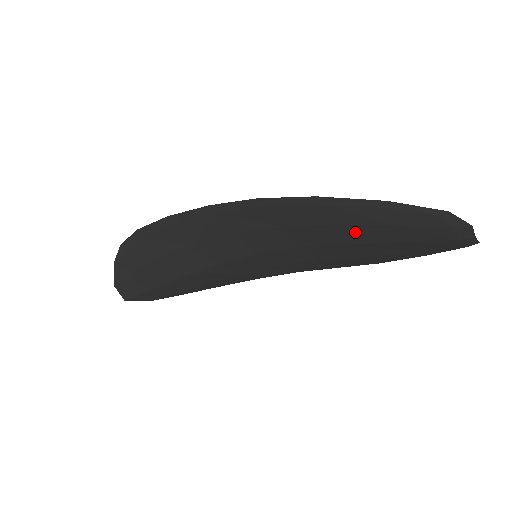
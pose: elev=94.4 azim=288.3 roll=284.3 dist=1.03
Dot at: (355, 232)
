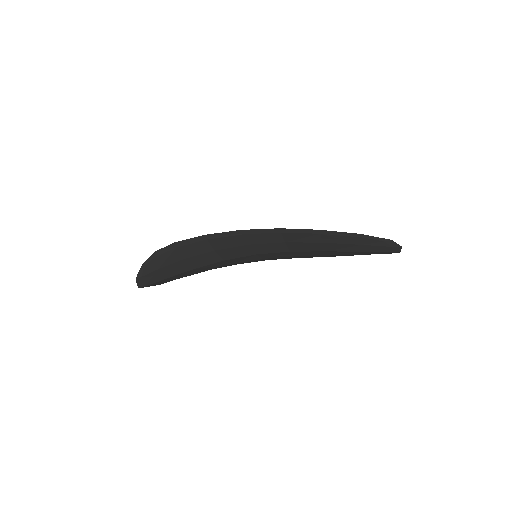
Dot at: (333, 246)
